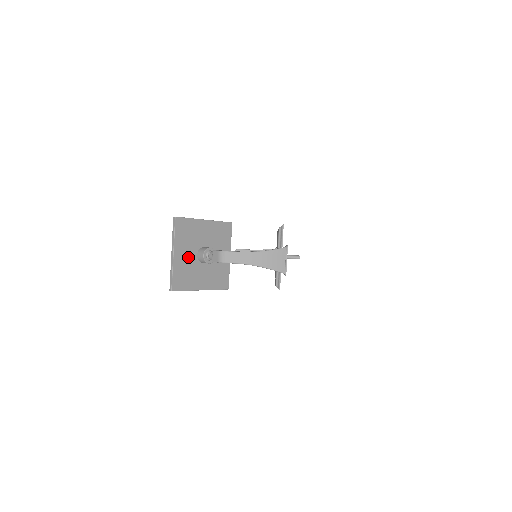
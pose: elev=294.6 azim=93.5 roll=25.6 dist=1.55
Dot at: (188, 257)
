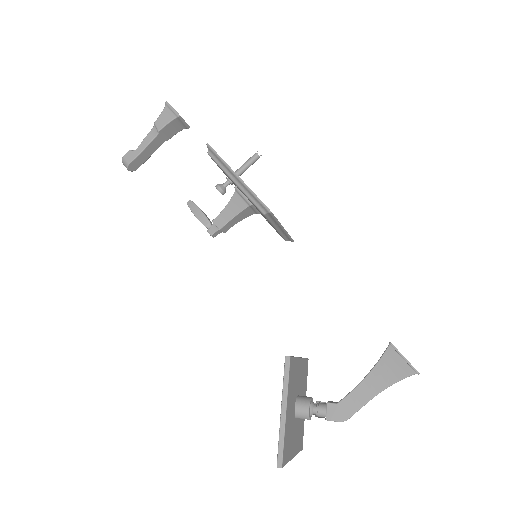
Dot at: (295, 433)
